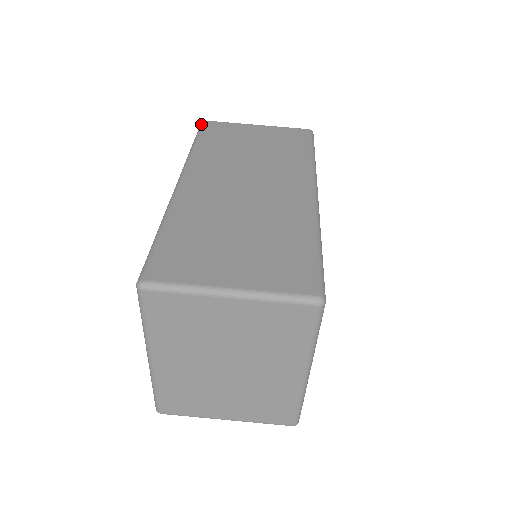
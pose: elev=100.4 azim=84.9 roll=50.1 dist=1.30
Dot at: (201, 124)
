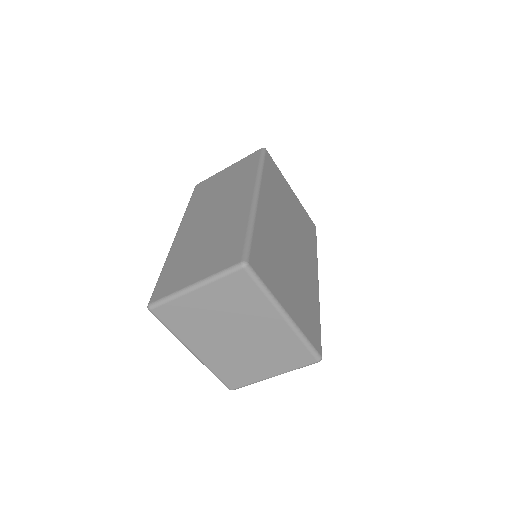
Dot at: (194, 189)
